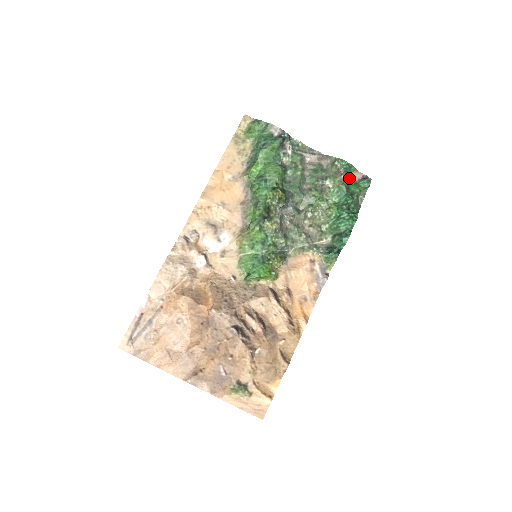
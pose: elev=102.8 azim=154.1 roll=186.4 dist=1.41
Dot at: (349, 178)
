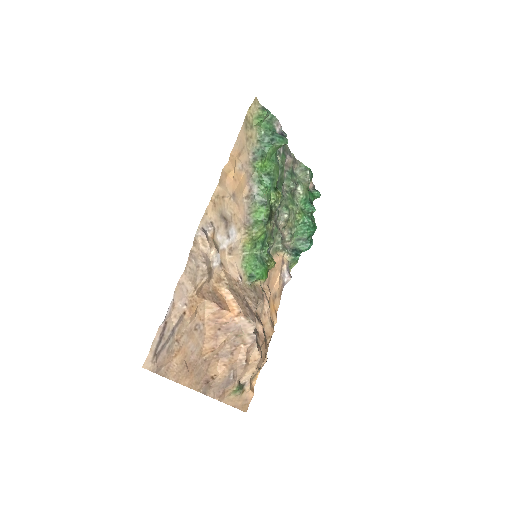
Dot at: occluded
